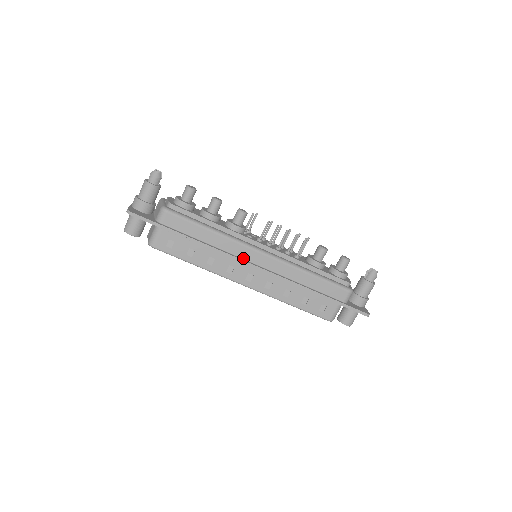
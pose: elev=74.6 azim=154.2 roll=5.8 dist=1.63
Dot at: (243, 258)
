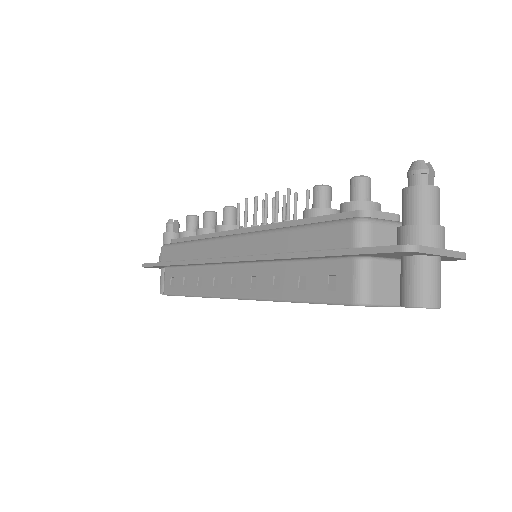
Dot at: (218, 257)
